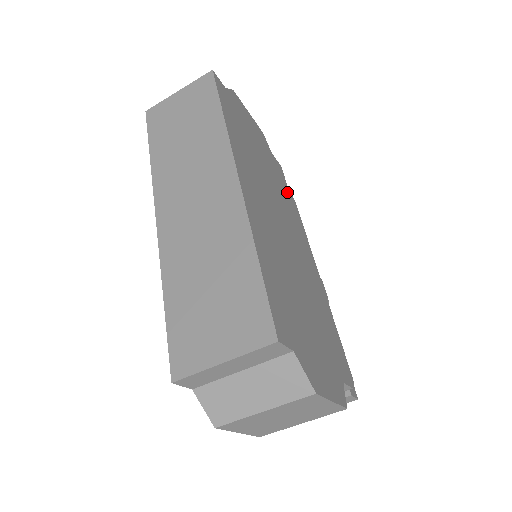
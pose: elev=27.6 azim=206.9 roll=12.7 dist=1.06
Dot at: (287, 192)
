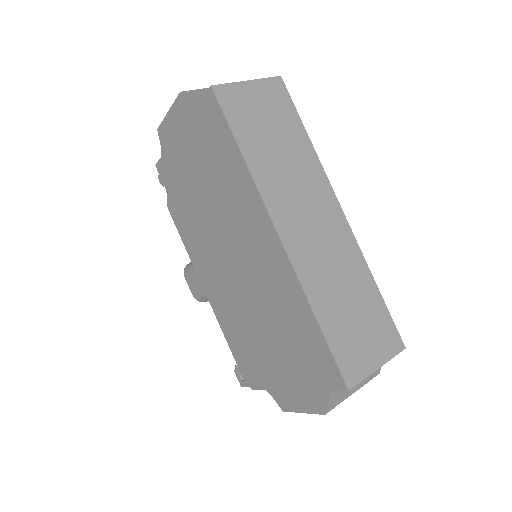
Dot at: occluded
